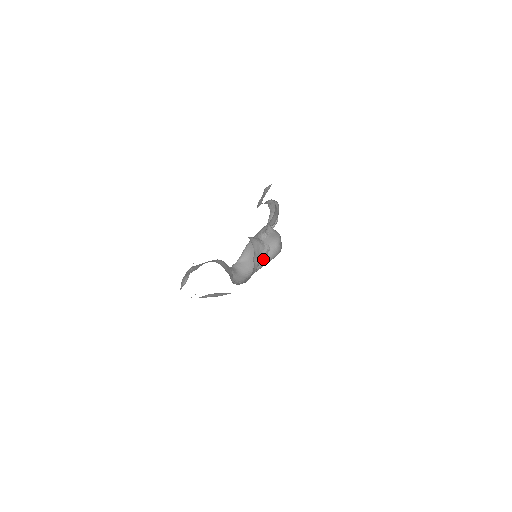
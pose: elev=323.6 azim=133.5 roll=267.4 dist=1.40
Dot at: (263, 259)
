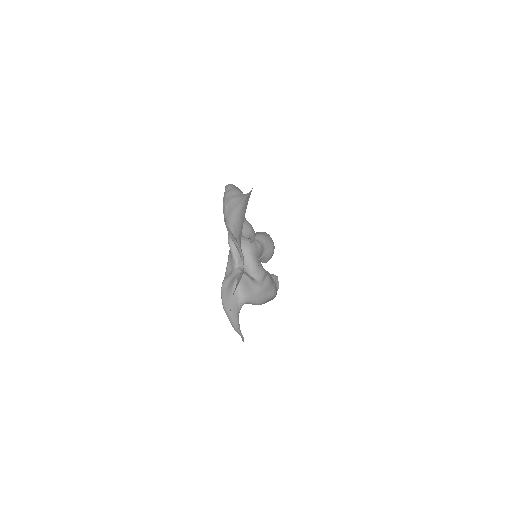
Dot at: (277, 284)
